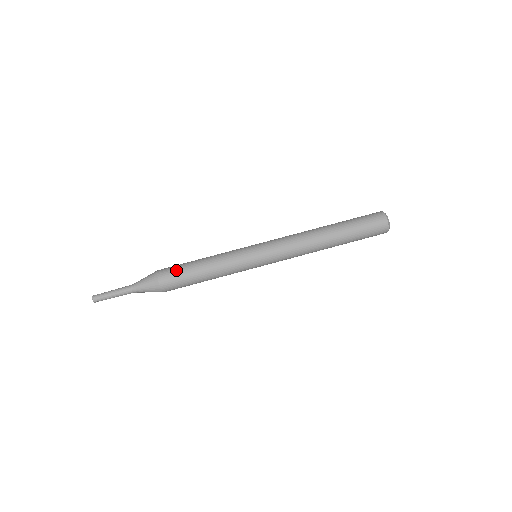
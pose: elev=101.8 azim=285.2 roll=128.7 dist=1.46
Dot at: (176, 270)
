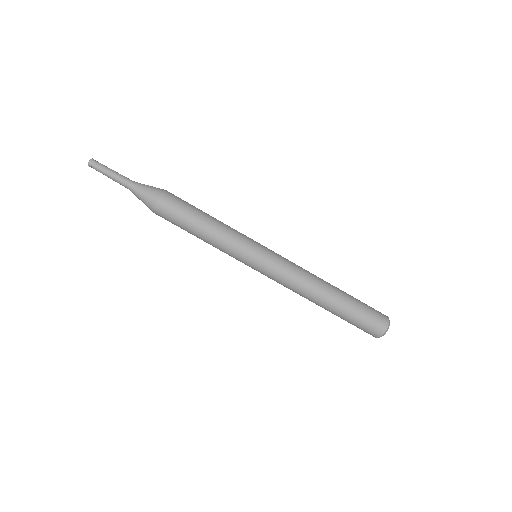
Dot at: (177, 212)
